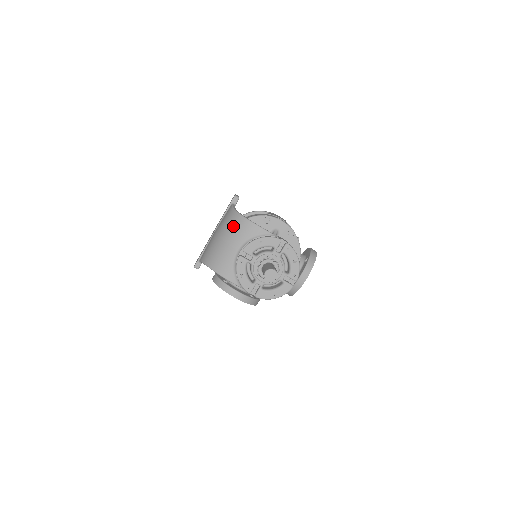
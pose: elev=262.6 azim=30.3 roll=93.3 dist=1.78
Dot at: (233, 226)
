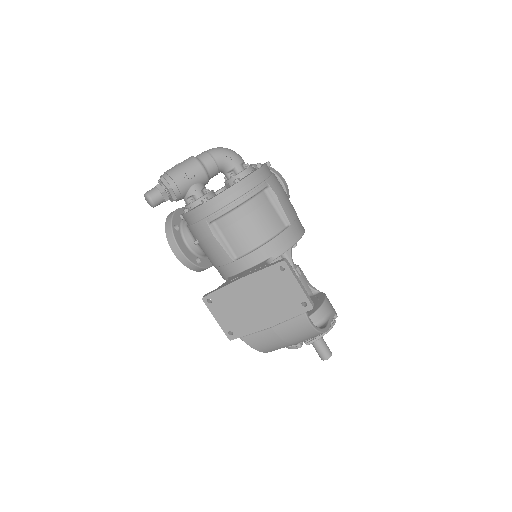
Dot at: (307, 338)
